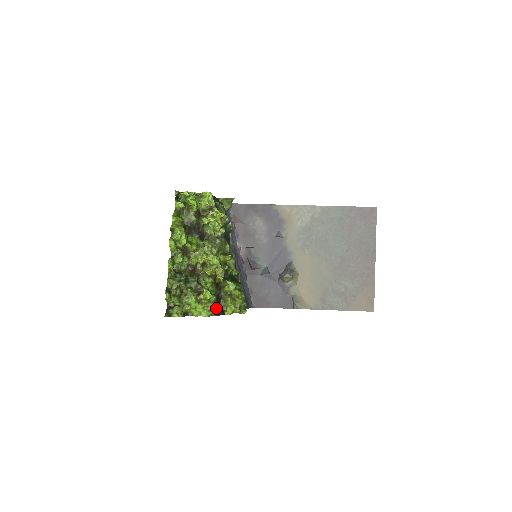
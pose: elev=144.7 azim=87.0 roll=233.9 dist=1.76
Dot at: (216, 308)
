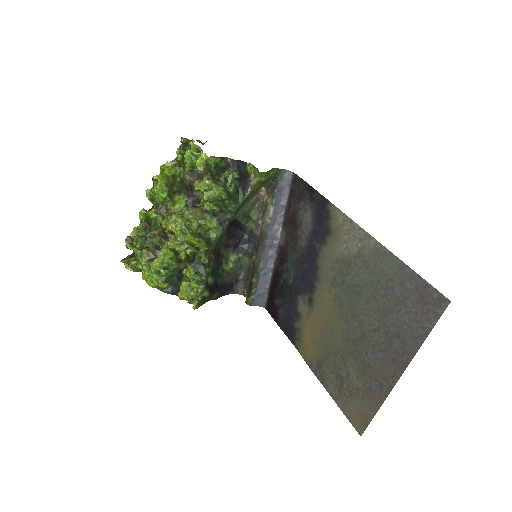
Dot at: (161, 284)
